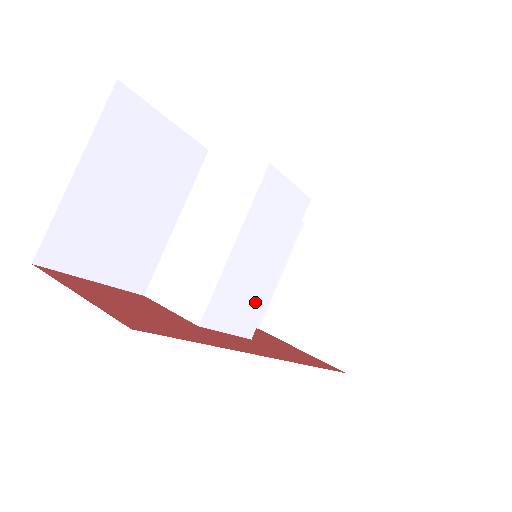
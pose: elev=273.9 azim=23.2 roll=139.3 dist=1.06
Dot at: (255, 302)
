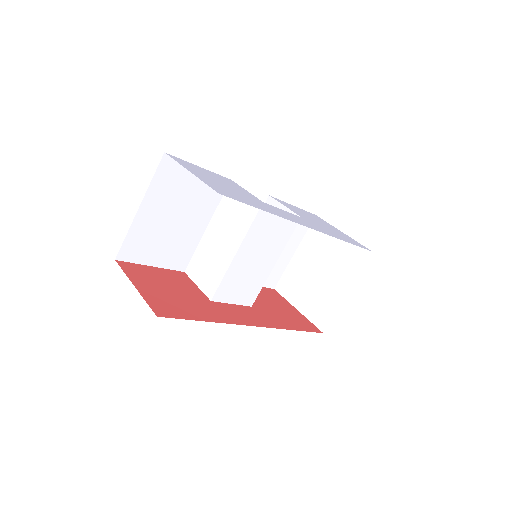
Dot at: (254, 285)
